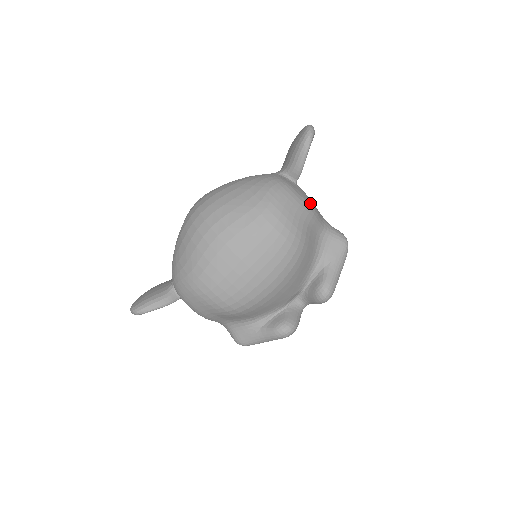
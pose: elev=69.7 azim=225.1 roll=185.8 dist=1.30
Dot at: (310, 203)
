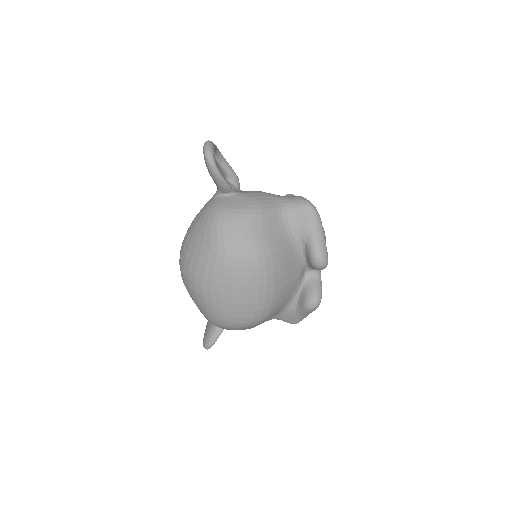
Dot at: (253, 206)
